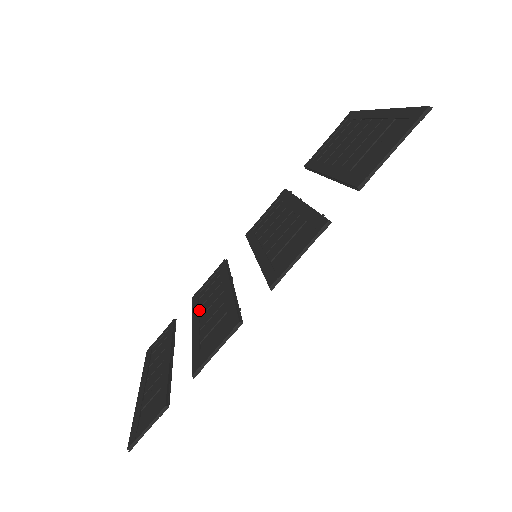
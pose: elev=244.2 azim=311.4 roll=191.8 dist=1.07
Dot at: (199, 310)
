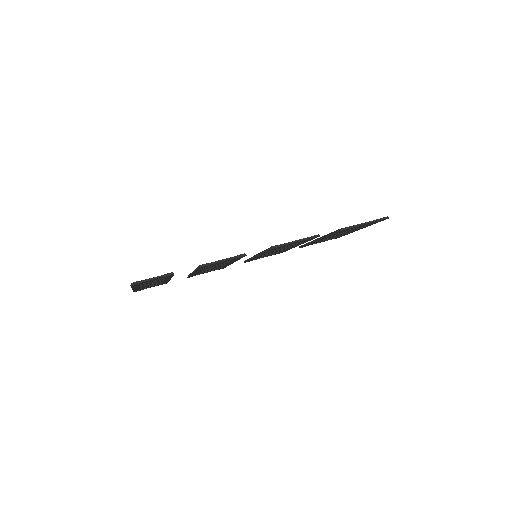
Dot at: occluded
